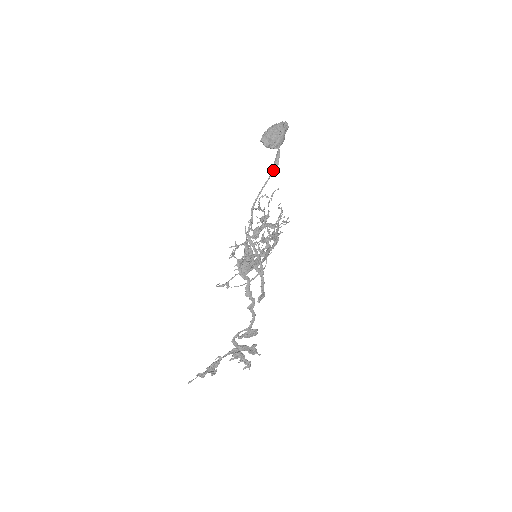
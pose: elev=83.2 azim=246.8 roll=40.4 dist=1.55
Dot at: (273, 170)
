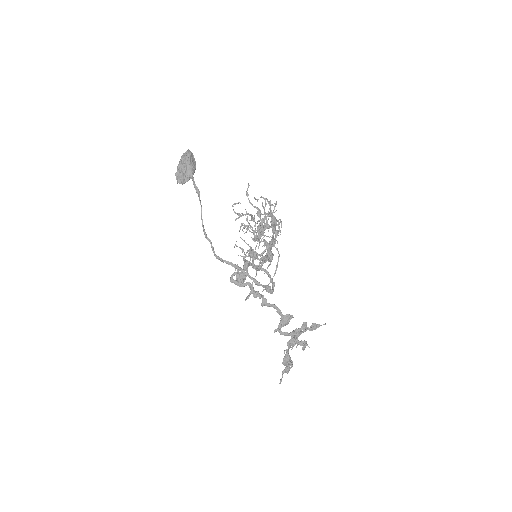
Dot at: (198, 196)
